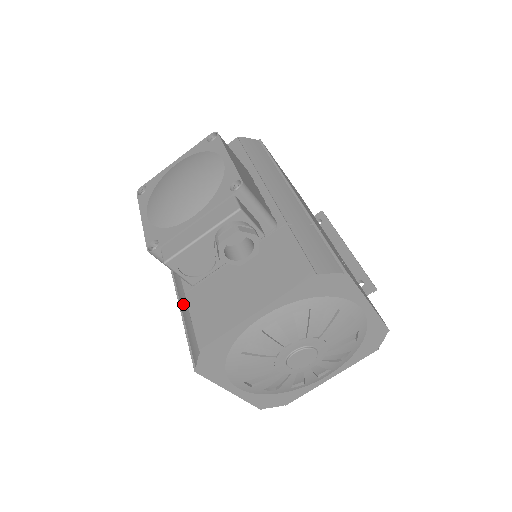
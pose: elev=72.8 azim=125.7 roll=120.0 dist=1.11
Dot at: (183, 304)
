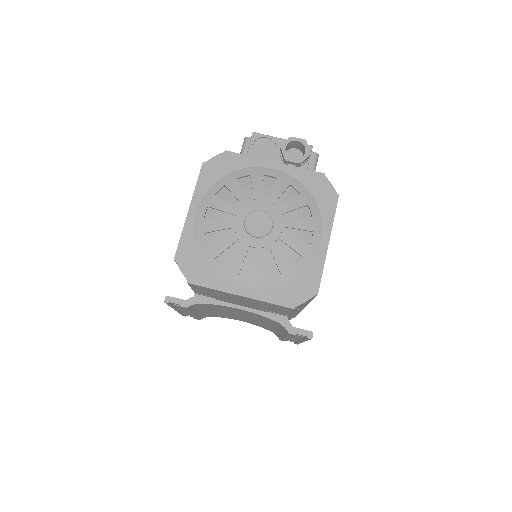
Dot at: occluded
